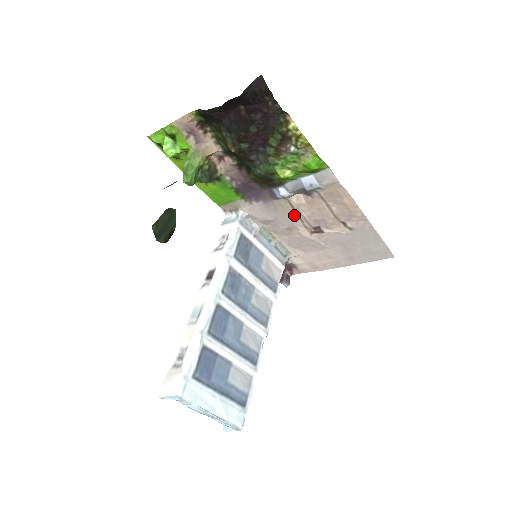
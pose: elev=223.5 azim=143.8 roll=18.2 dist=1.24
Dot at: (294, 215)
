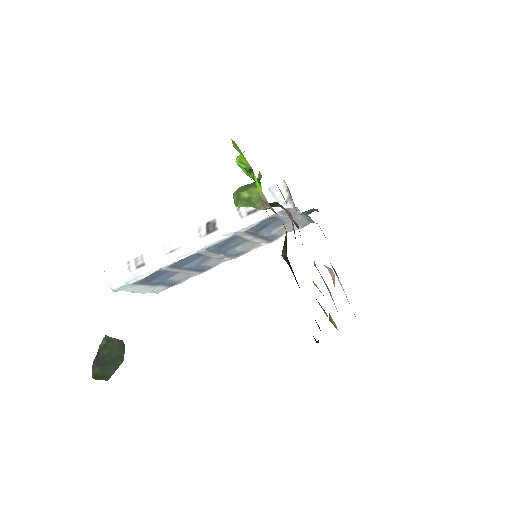
Dot at: occluded
